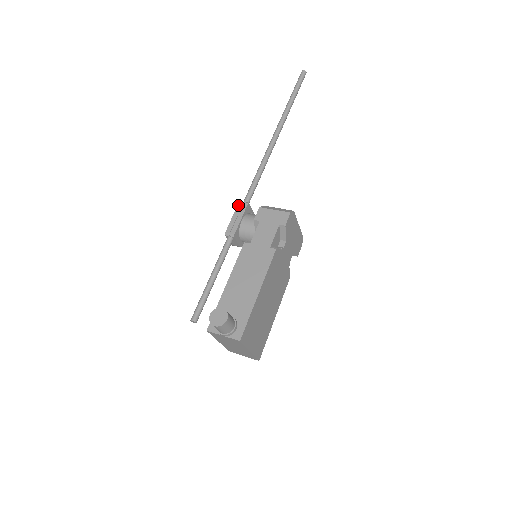
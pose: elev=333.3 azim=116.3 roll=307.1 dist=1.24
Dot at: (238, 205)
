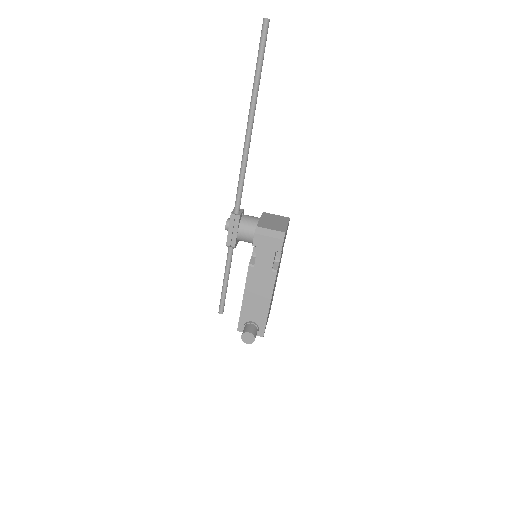
Dot at: (231, 218)
